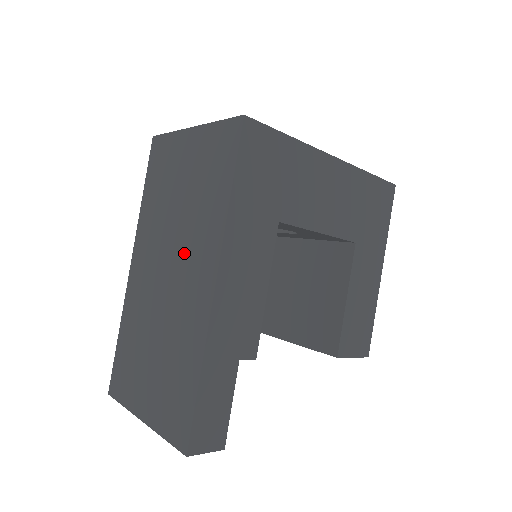
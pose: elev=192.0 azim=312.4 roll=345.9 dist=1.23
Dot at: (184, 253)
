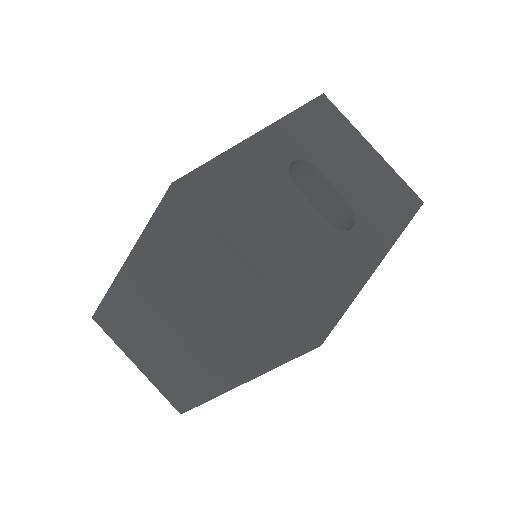
Dot at: (203, 340)
